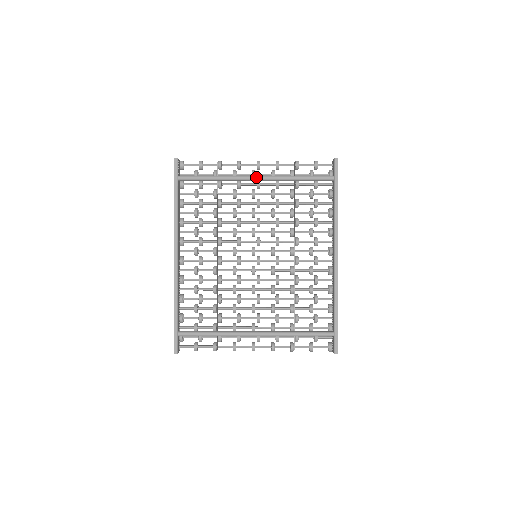
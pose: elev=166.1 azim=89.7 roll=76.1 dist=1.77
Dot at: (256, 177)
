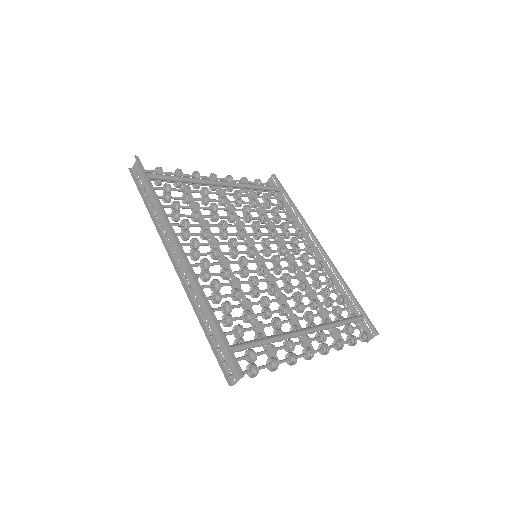
Dot at: (223, 181)
